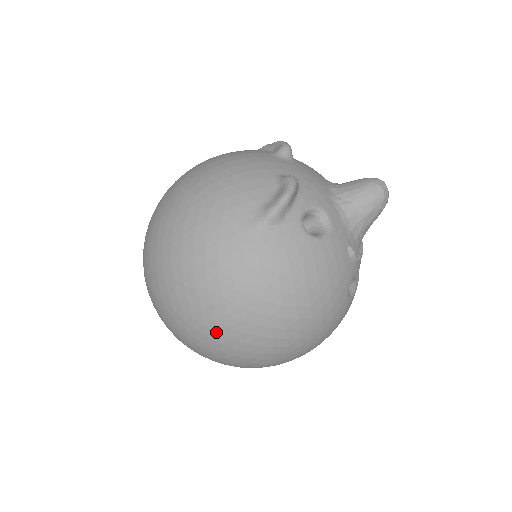
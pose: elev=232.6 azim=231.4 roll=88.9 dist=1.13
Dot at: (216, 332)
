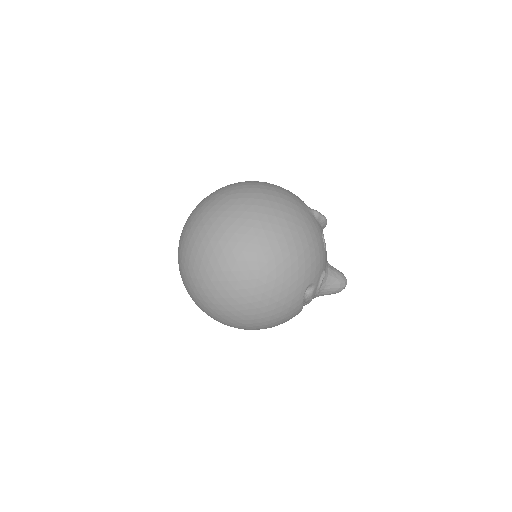
Dot at: (255, 211)
